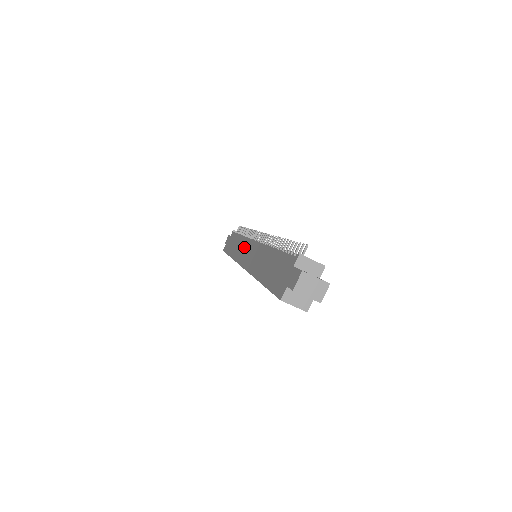
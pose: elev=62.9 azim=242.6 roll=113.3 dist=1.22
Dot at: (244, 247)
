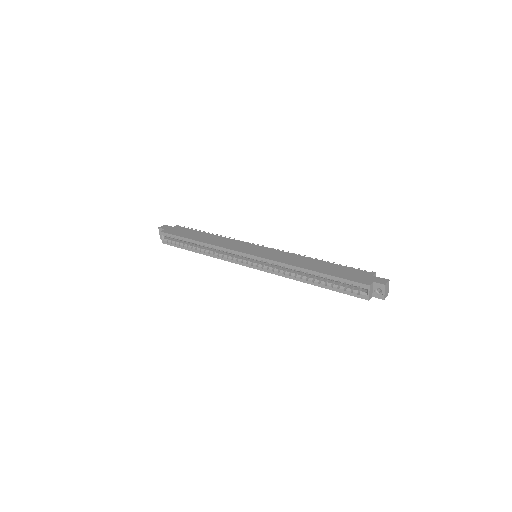
Dot at: (241, 244)
